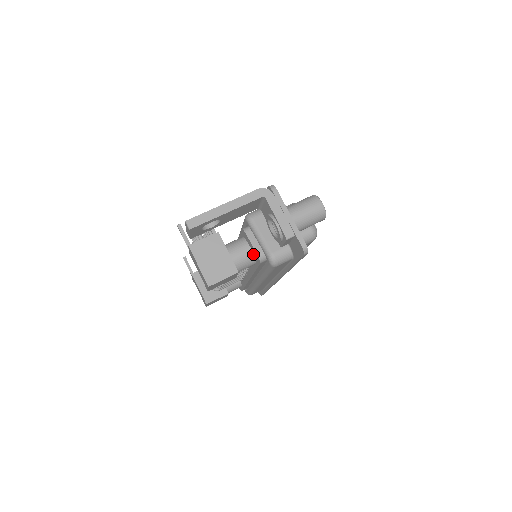
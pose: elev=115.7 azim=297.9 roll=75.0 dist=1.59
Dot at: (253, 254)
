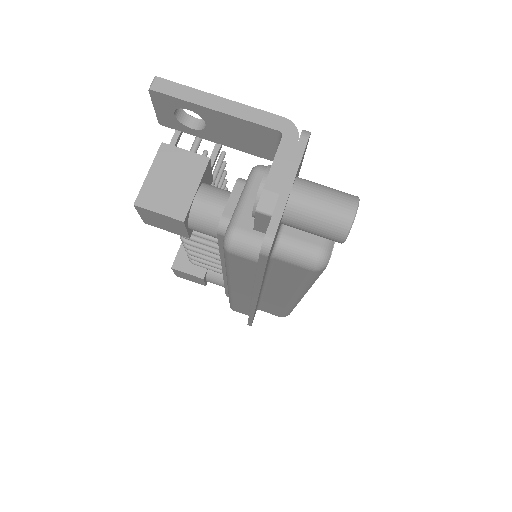
Dot at: occluded
